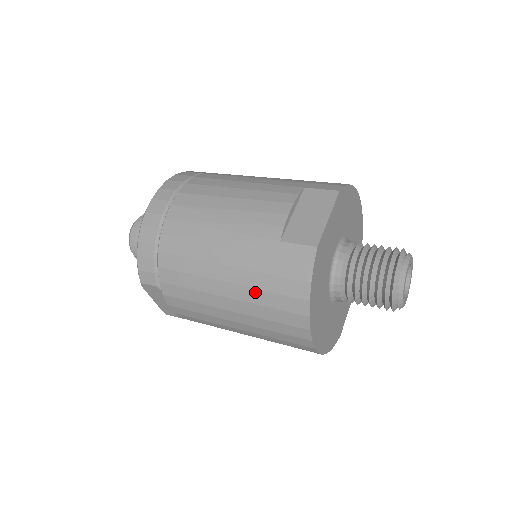
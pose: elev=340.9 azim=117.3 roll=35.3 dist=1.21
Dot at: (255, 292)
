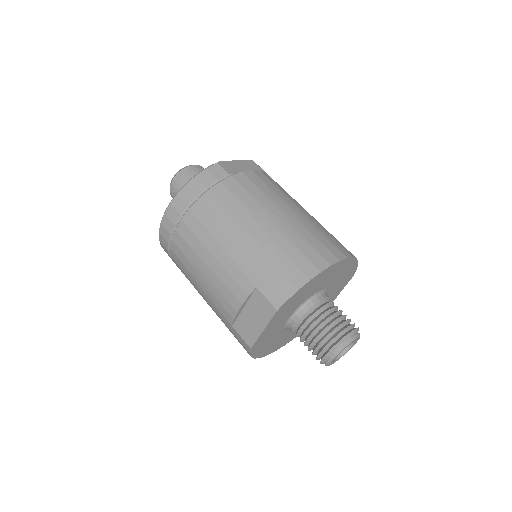
Dot at: occluded
